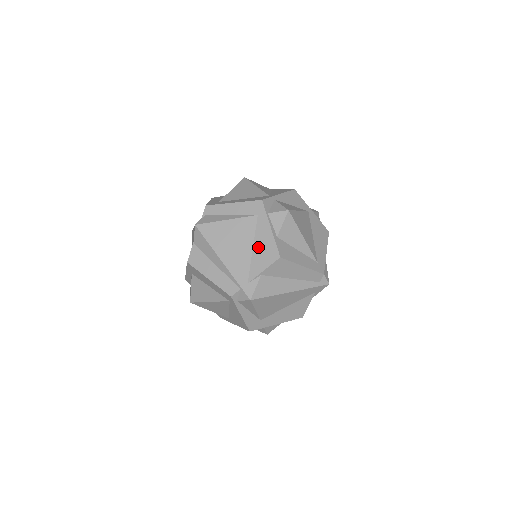
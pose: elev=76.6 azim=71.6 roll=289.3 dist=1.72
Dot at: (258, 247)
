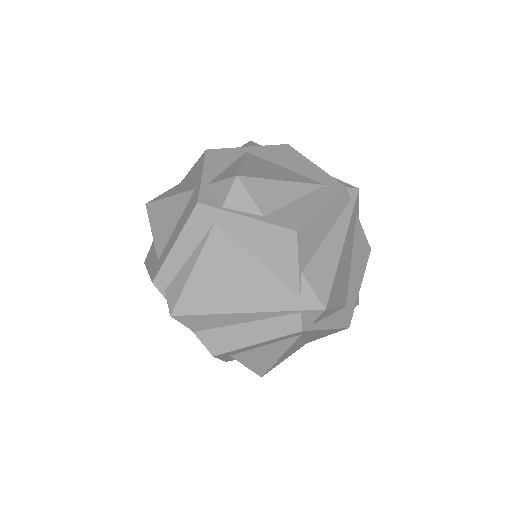
Dot at: (260, 252)
